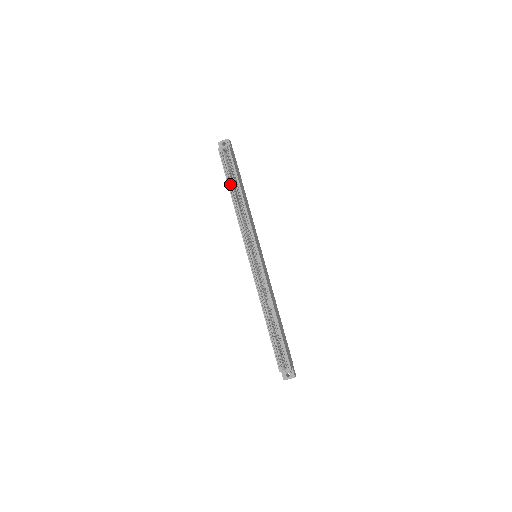
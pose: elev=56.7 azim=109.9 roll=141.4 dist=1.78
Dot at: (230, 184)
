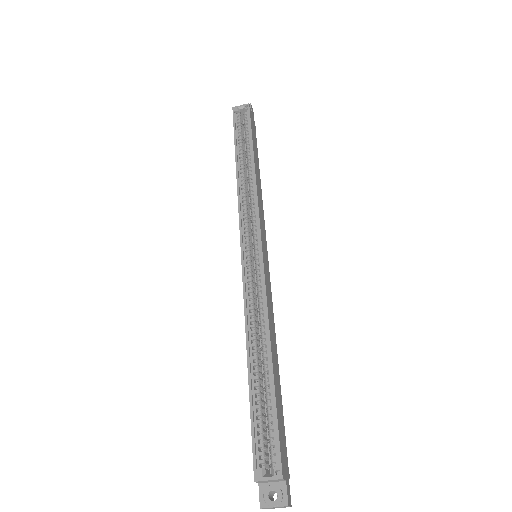
Dot at: (238, 148)
